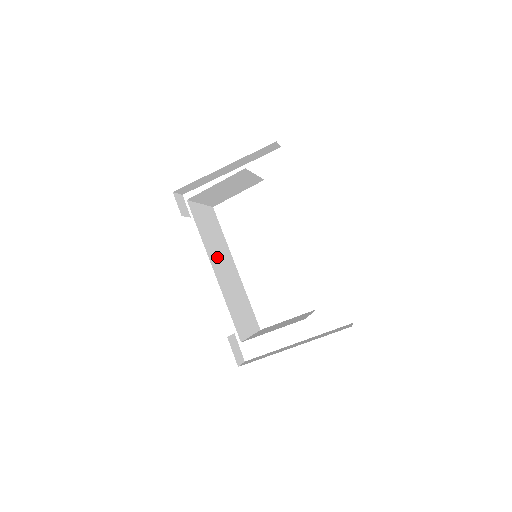
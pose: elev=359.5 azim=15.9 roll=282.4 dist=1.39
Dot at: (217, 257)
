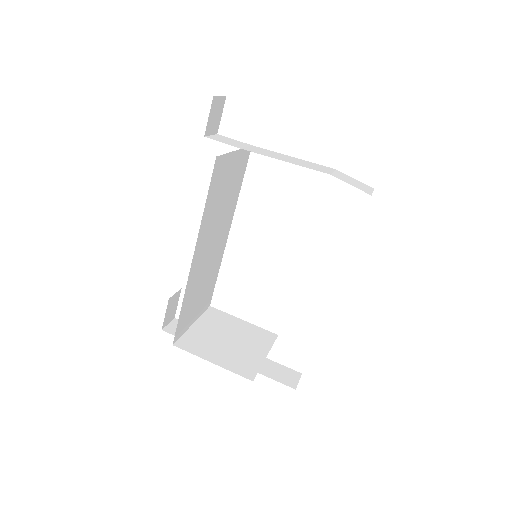
Dot at: (210, 233)
